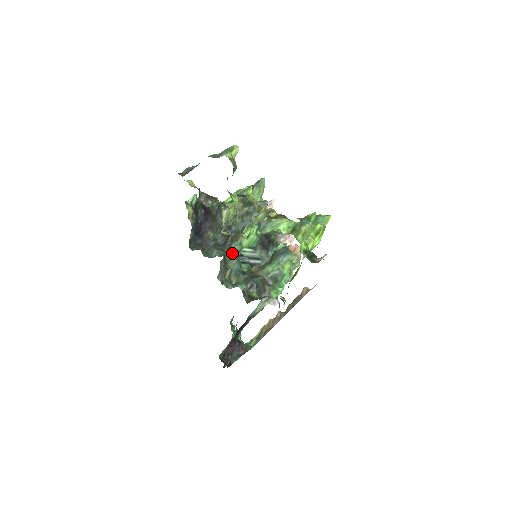
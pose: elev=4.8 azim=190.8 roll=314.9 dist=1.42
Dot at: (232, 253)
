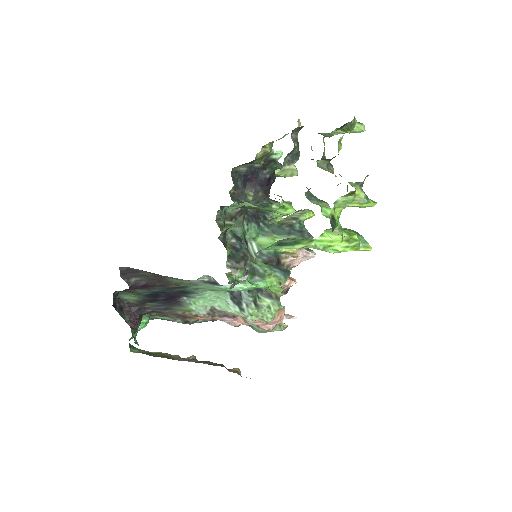
Dot at: (246, 225)
